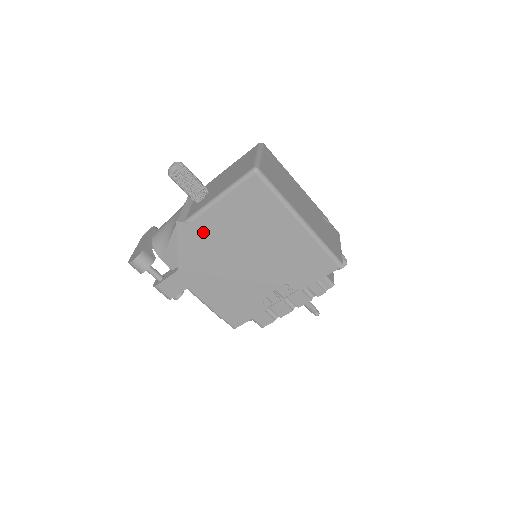
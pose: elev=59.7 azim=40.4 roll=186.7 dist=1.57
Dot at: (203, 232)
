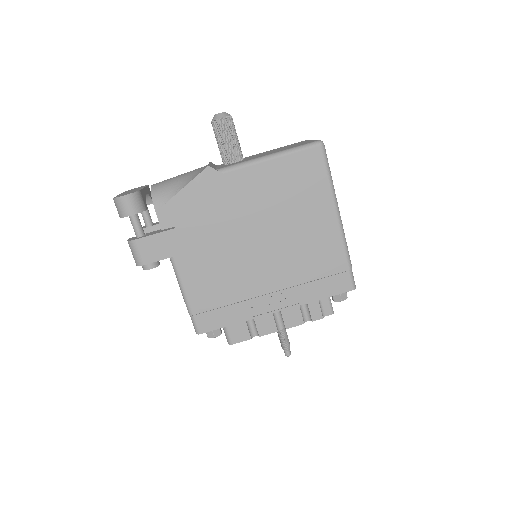
Dot at: (231, 191)
